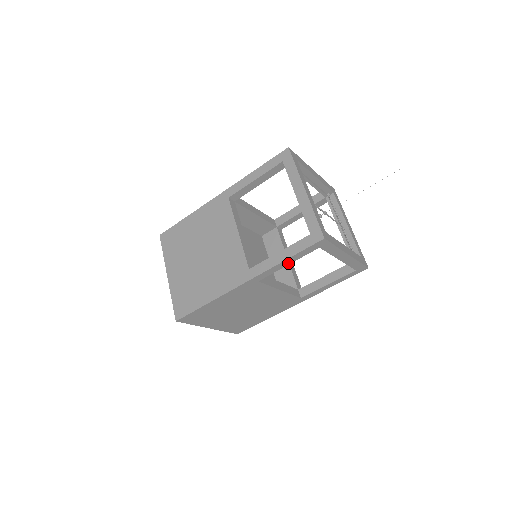
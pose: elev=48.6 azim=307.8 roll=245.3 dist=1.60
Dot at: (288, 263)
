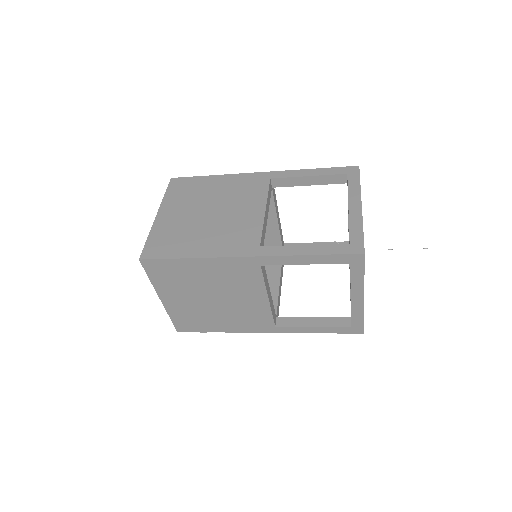
Dot at: (307, 262)
